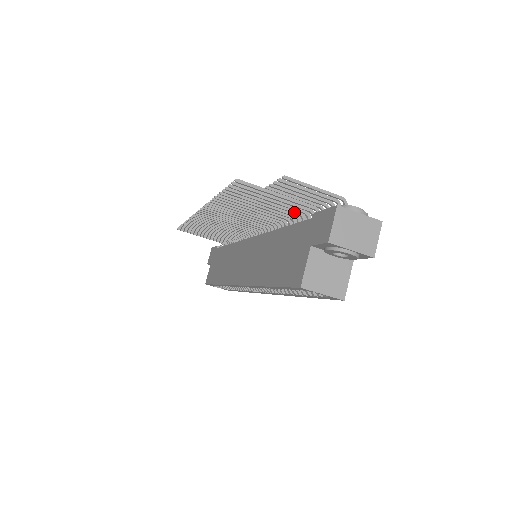
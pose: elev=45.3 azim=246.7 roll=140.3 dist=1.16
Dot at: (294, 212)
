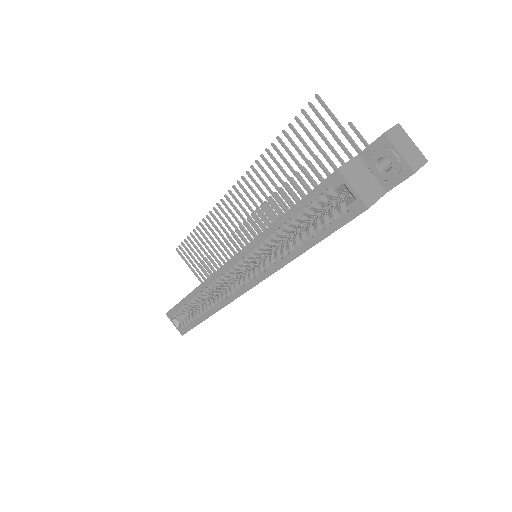
Dot at: occluded
